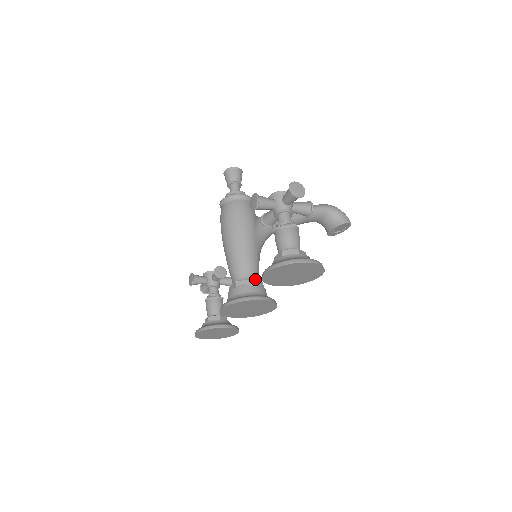
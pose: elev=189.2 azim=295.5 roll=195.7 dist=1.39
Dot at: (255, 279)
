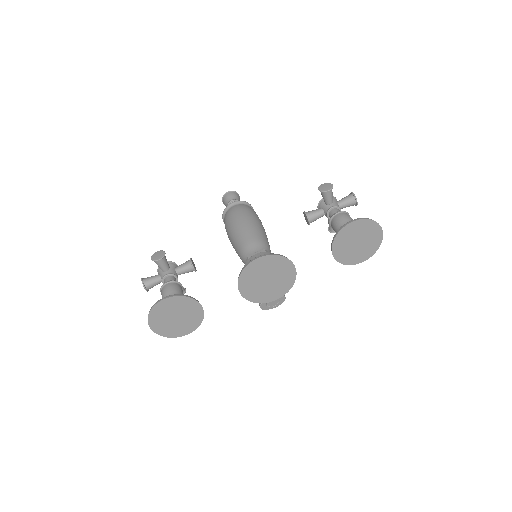
Dot at: occluded
